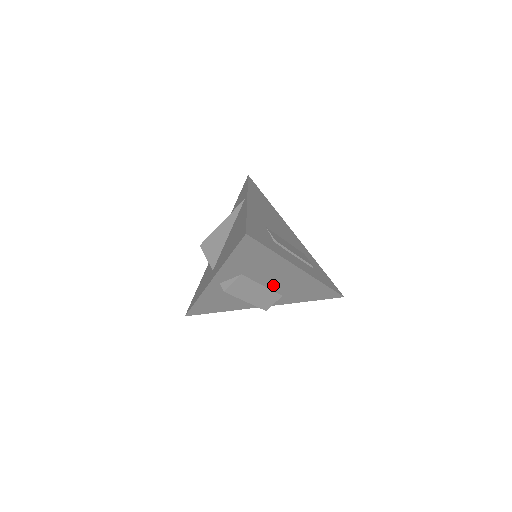
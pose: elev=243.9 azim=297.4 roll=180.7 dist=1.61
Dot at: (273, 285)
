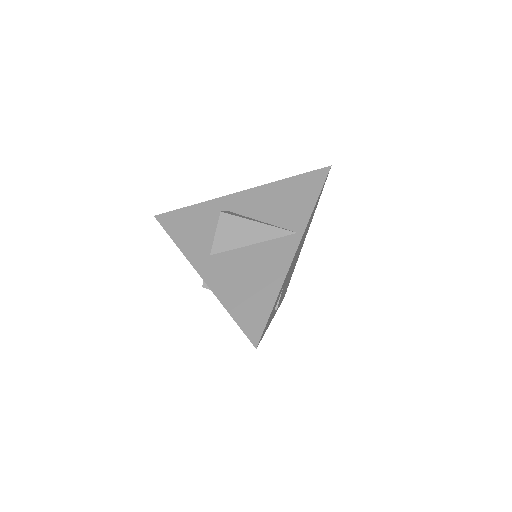
Dot at: occluded
